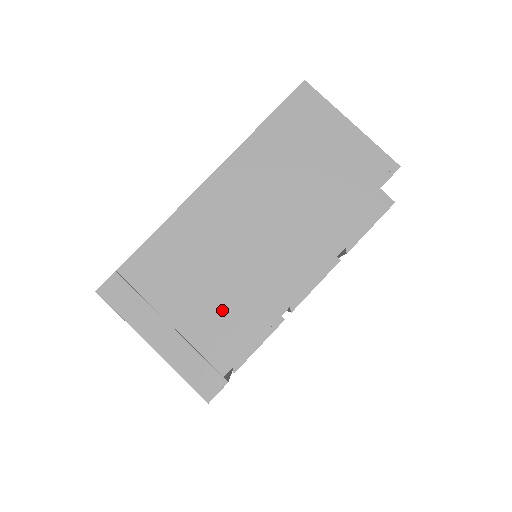
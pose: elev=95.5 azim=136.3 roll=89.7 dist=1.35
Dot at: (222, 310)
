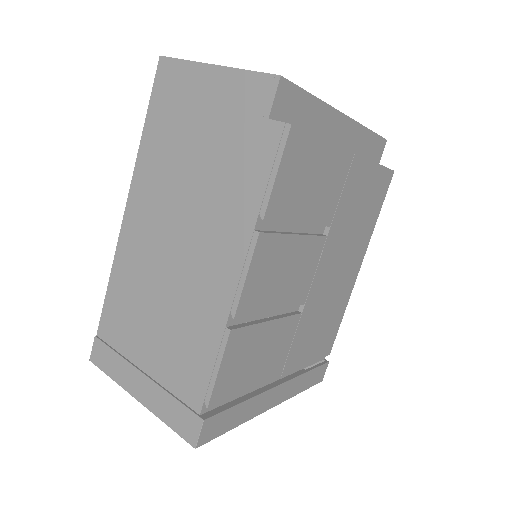
Dot at: (175, 341)
